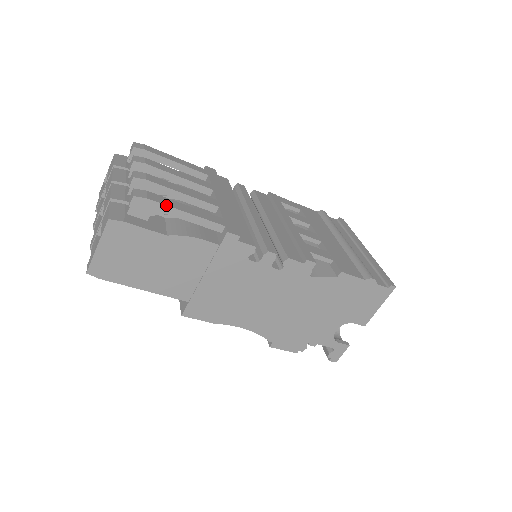
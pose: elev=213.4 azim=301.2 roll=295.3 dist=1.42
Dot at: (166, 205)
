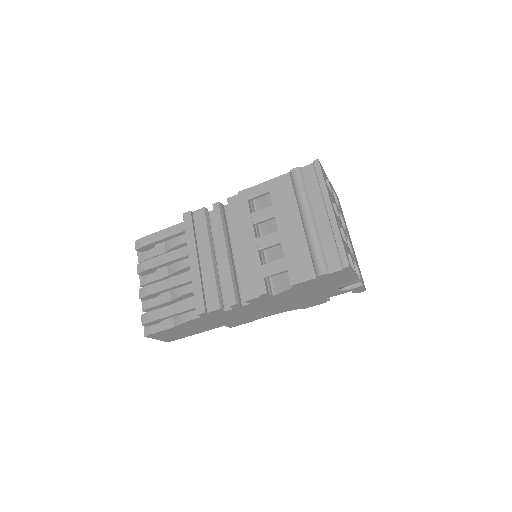
Dot at: (158, 319)
